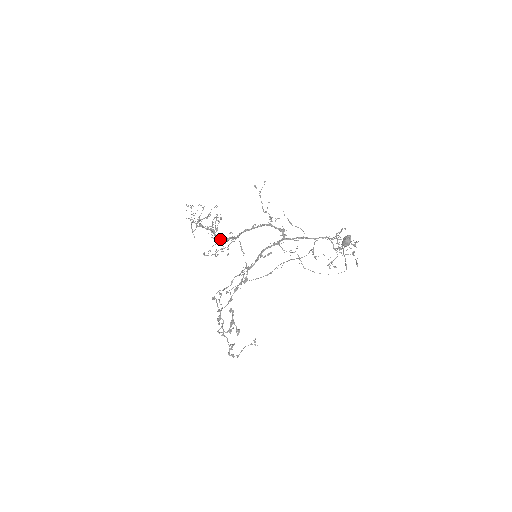
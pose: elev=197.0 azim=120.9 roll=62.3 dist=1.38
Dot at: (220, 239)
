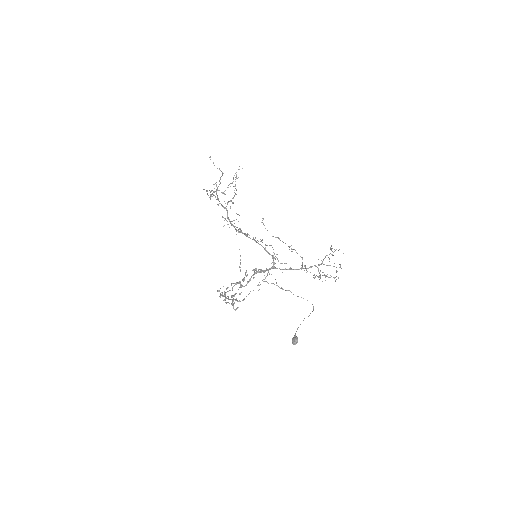
Dot at: (231, 224)
